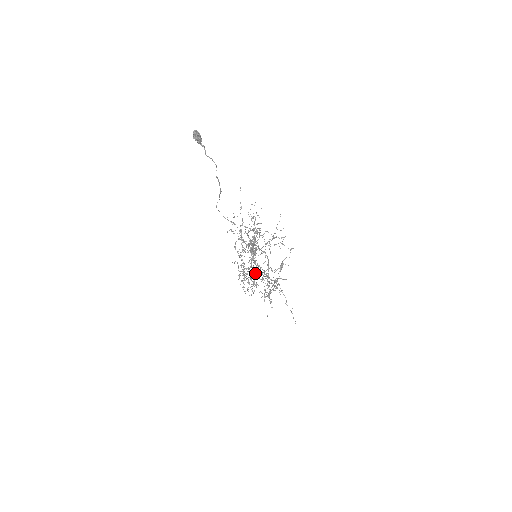
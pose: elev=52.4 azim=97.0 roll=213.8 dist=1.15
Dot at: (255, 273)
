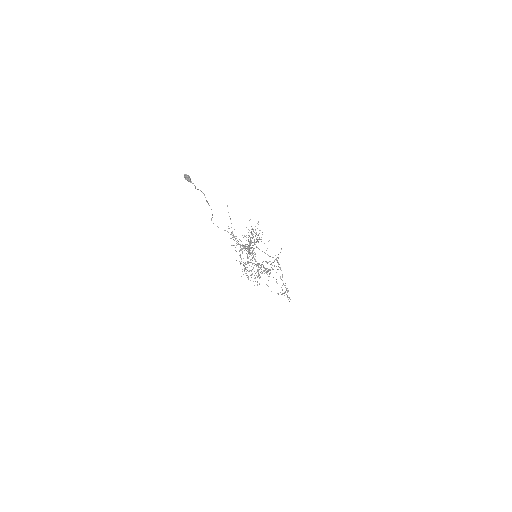
Dot at: (258, 269)
